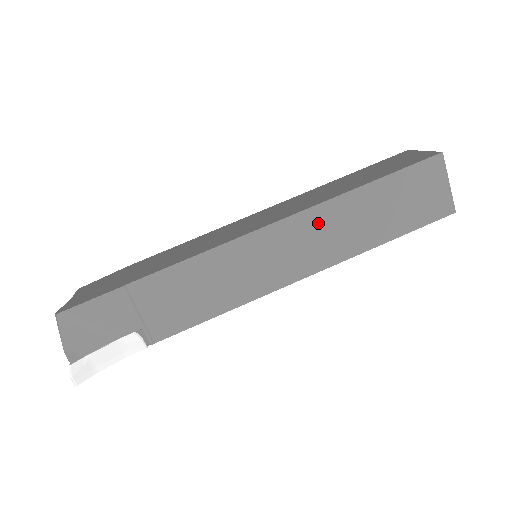
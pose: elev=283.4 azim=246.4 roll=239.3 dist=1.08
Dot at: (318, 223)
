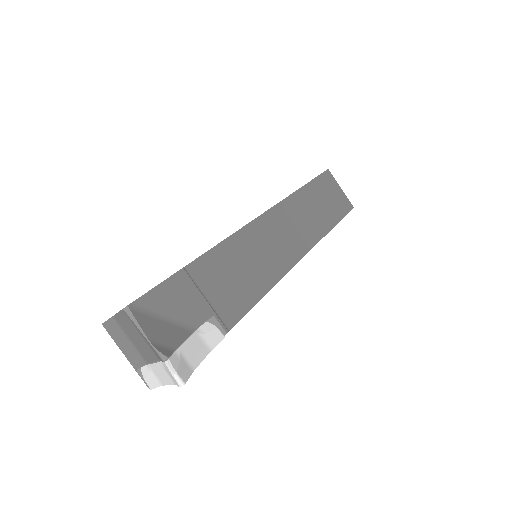
Dot at: (293, 211)
